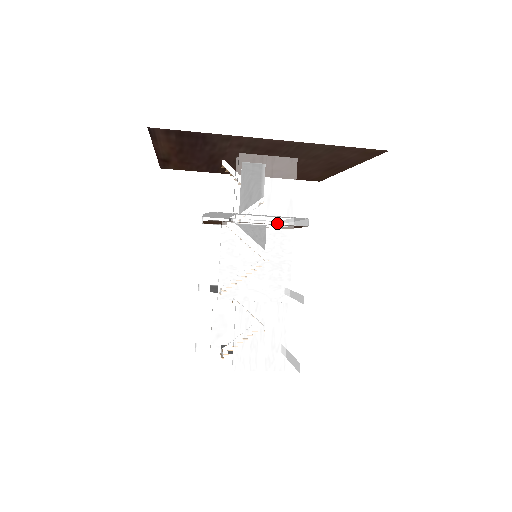
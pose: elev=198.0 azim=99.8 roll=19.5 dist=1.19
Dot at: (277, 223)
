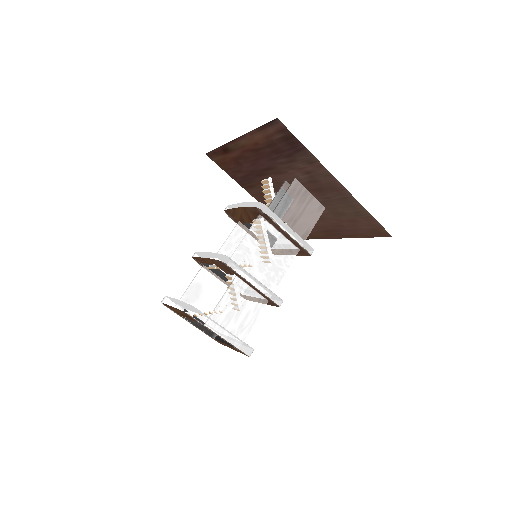
Dot at: (292, 240)
